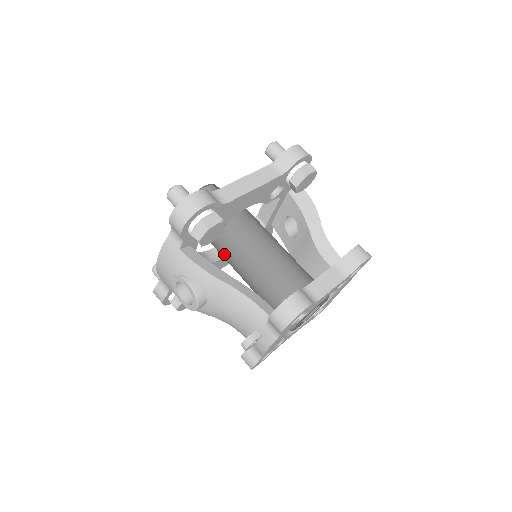
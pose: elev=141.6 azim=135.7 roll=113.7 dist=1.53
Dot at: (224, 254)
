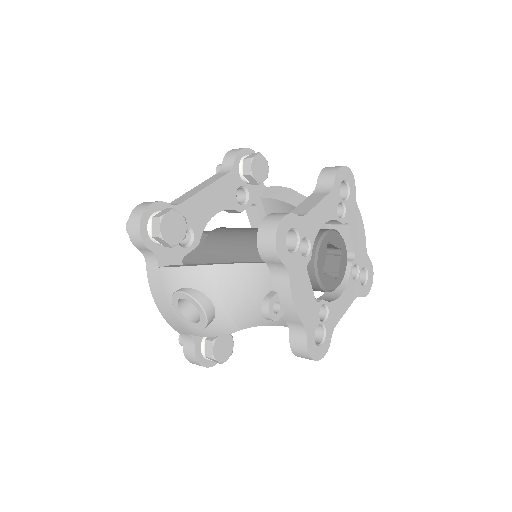
Dot at: occluded
